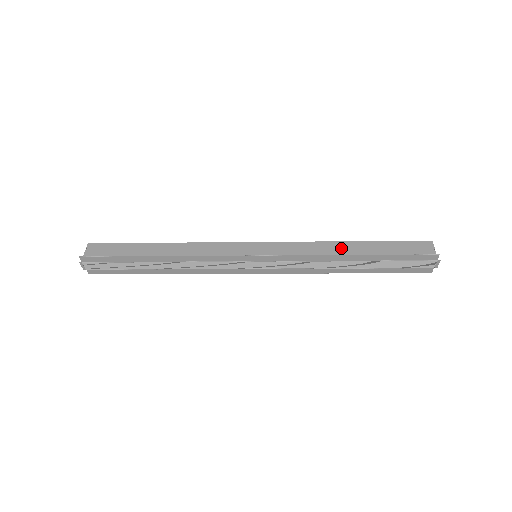
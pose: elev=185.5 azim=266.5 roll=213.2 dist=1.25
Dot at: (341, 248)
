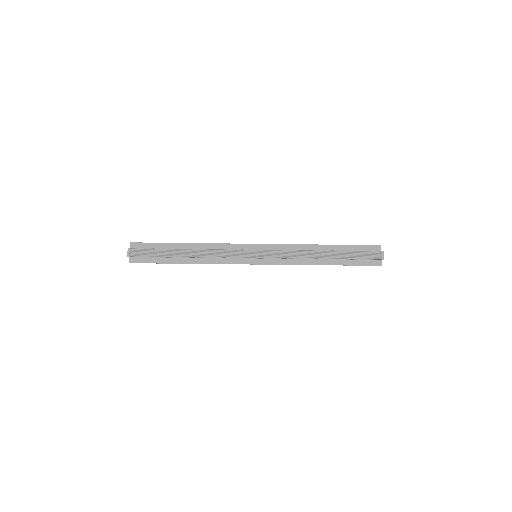
Dot at: occluded
